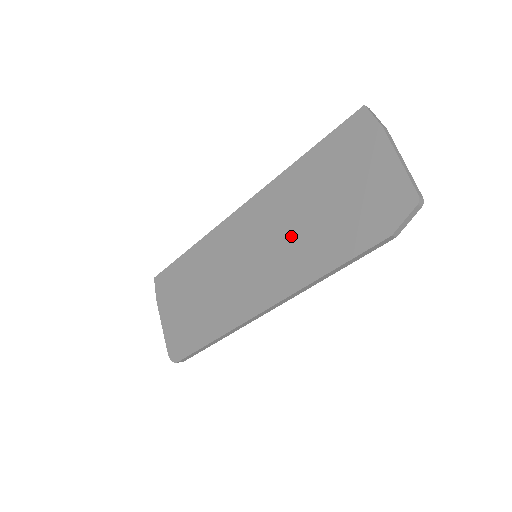
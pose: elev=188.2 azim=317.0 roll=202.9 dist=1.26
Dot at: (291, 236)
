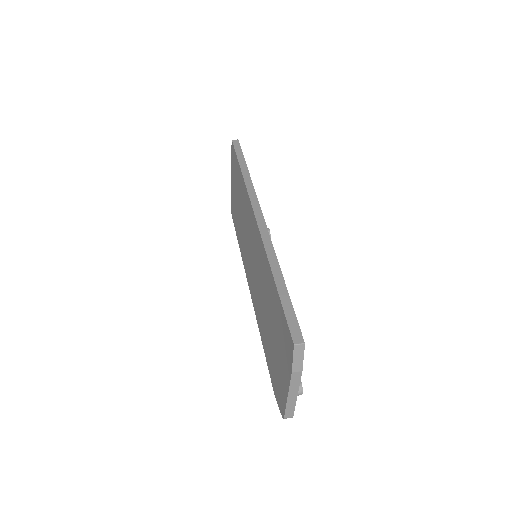
Dot at: (260, 294)
